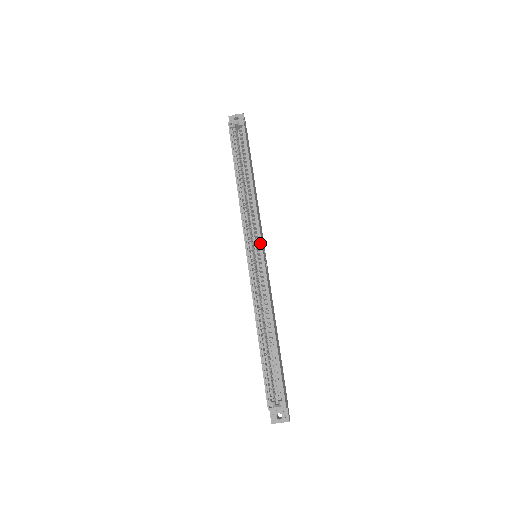
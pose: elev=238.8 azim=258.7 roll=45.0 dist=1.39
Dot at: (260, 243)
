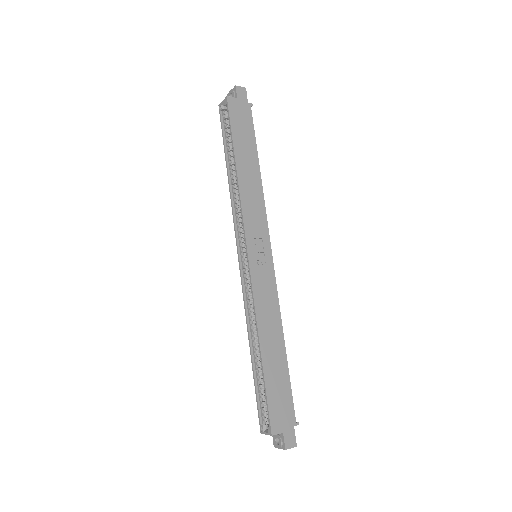
Dot at: (245, 244)
